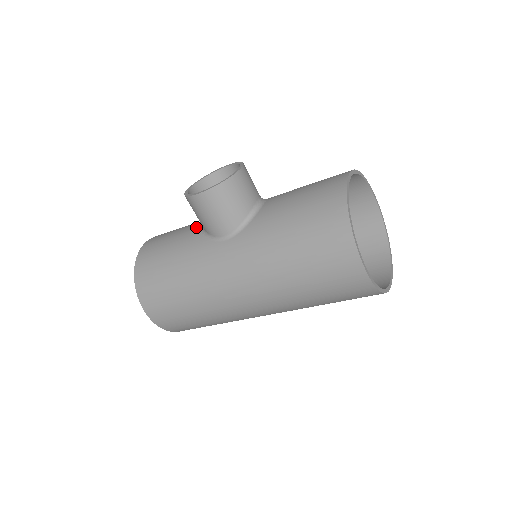
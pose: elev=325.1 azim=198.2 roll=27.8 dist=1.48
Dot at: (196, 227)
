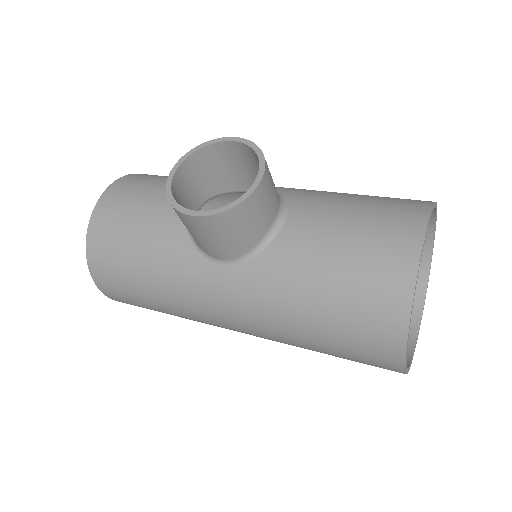
Dot at: occluded
